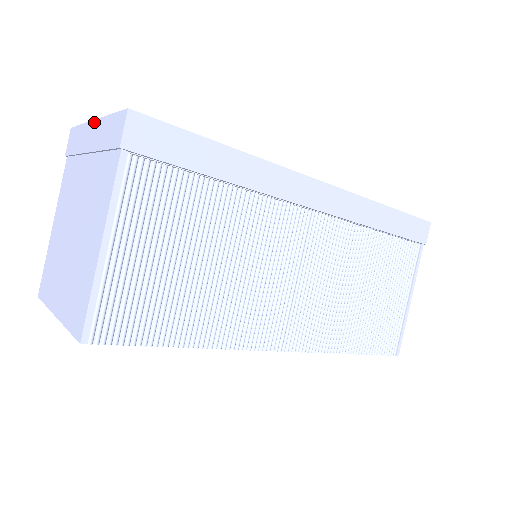
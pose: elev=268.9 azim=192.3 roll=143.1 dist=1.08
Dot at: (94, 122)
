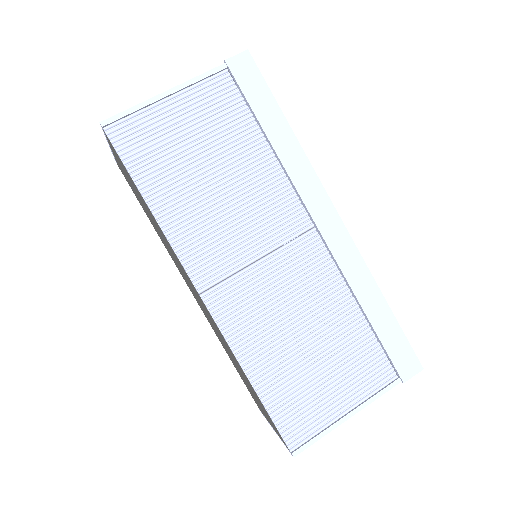
Dot at: occluded
